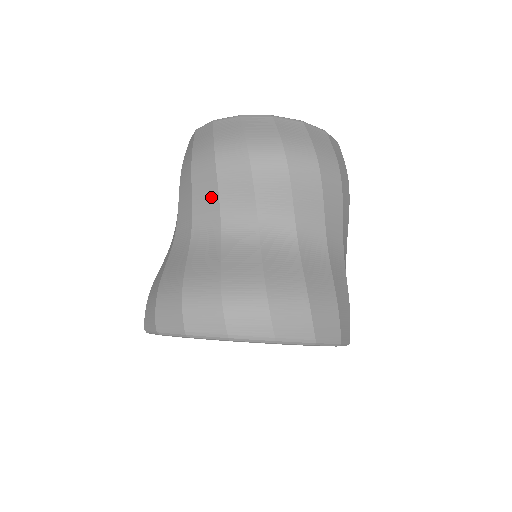
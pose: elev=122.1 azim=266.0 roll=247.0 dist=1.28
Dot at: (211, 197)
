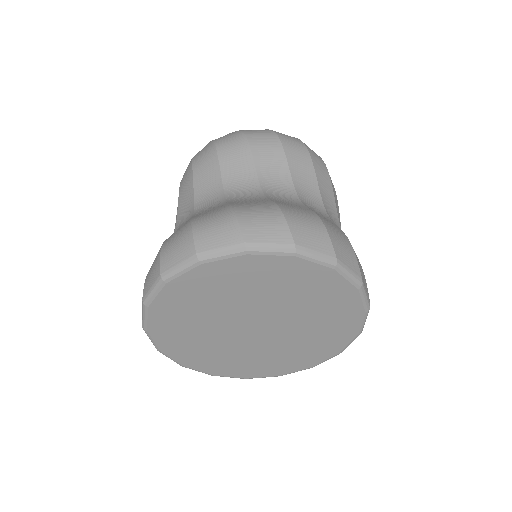
Dot at: (213, 175)
